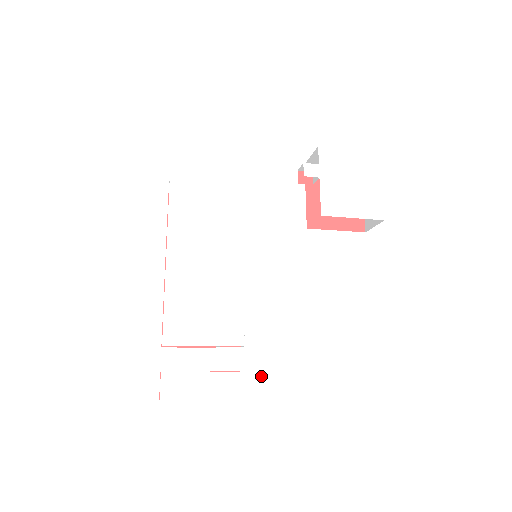
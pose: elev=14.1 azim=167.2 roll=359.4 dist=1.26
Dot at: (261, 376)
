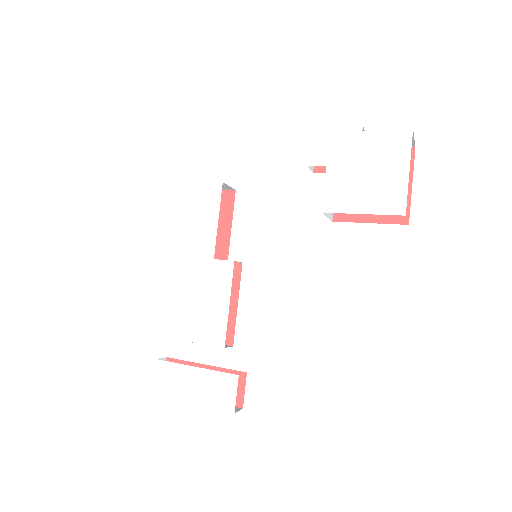
Dot at: (236, 379)
